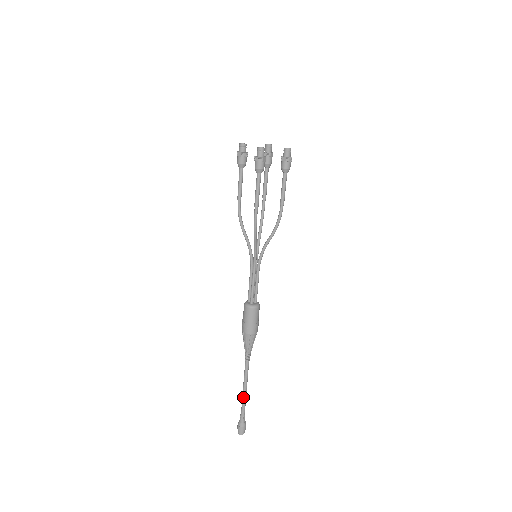
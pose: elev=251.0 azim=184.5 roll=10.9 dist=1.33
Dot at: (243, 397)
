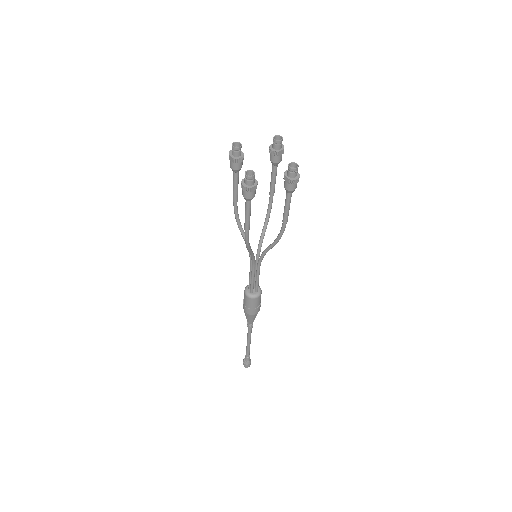
Dot at: (247, 347)
